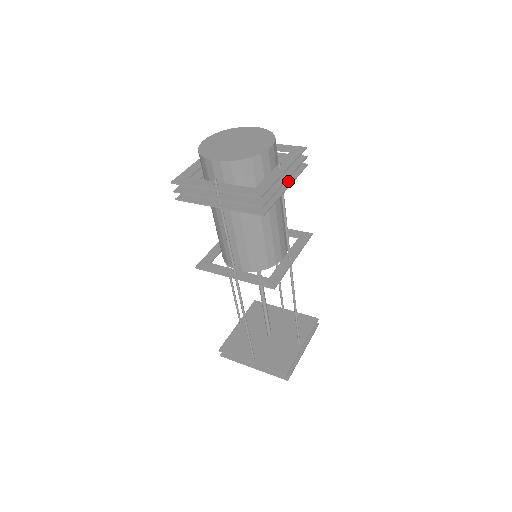
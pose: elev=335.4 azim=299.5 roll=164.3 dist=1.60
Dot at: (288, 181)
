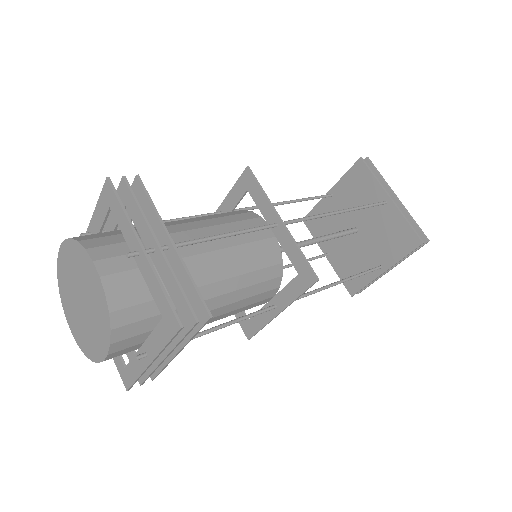
Dot at: occluded
